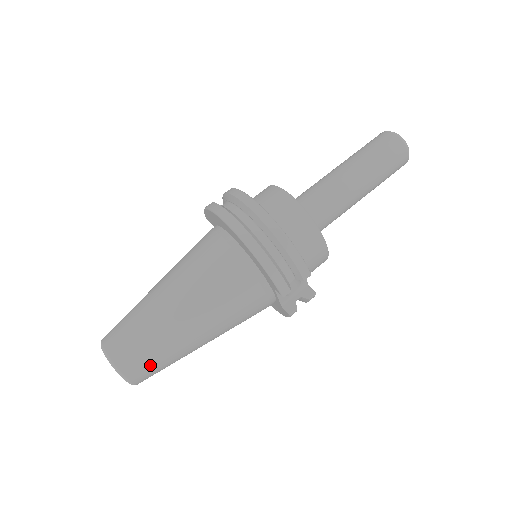
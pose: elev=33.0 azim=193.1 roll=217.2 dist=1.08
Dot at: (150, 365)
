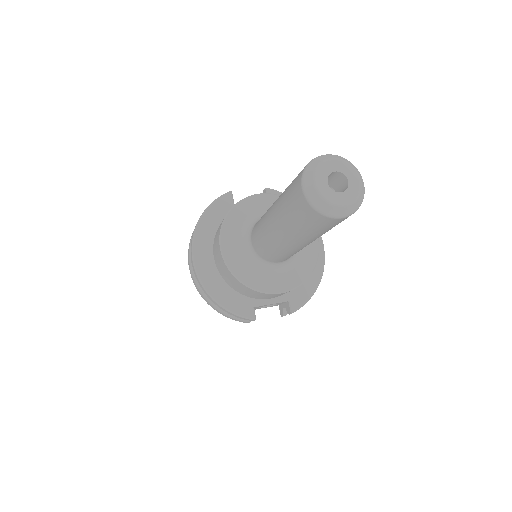
Dot at: occluded
